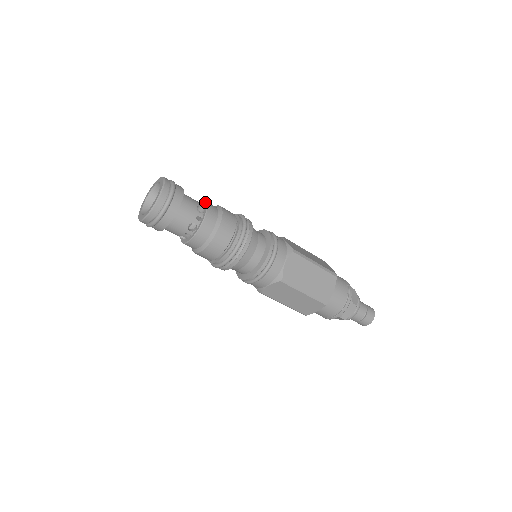
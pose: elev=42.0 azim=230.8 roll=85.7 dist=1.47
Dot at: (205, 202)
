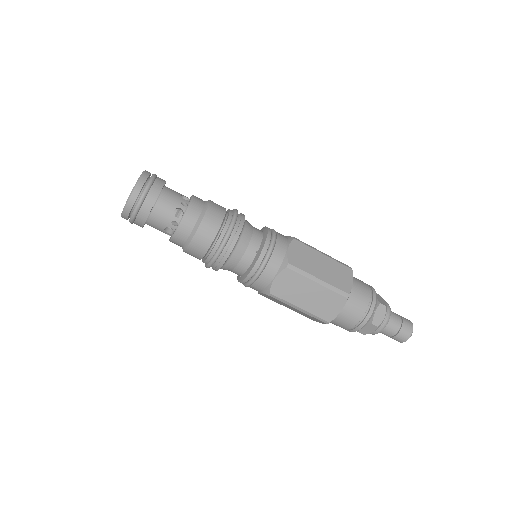
Dot at: (189, 202)
